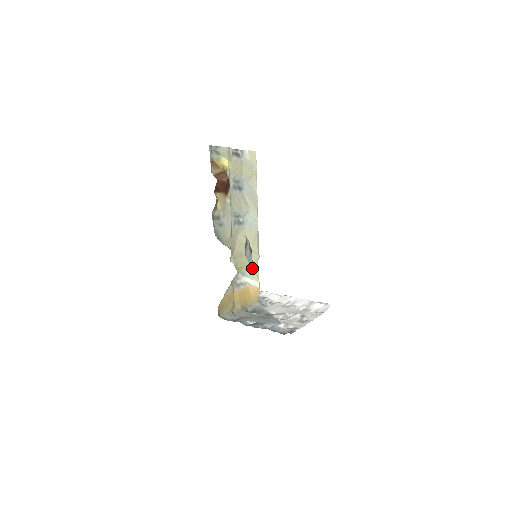
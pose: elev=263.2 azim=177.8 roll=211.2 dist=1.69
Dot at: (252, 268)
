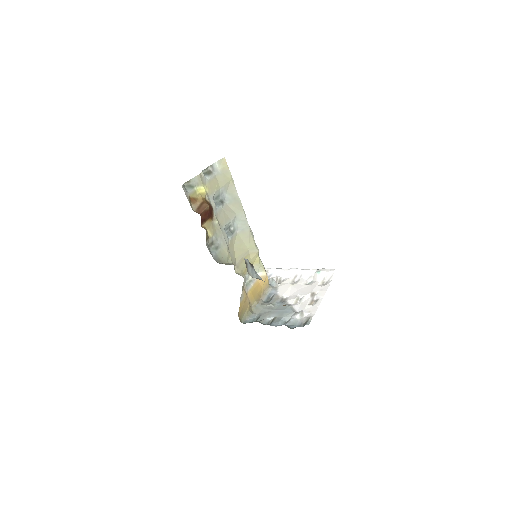
Dot at: (255, 263)
